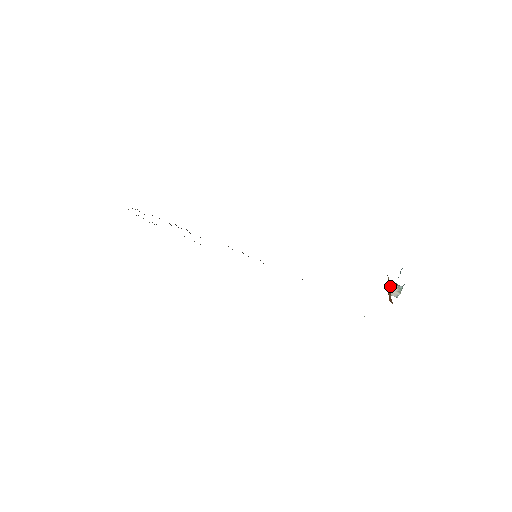
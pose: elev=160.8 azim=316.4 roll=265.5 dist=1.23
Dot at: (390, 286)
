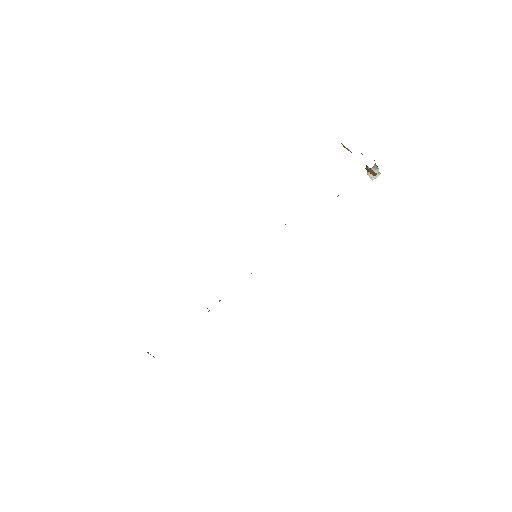
Dot at: (367, 173)
